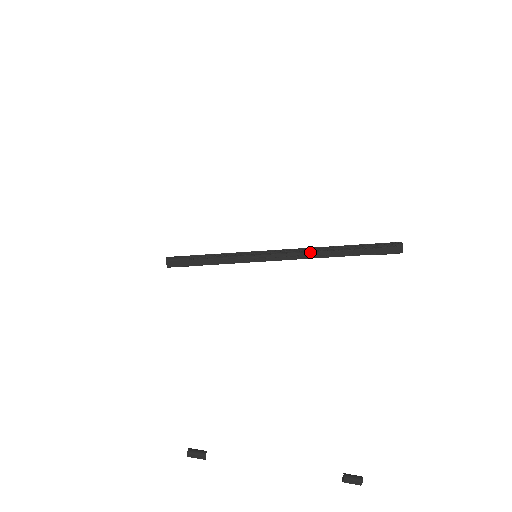
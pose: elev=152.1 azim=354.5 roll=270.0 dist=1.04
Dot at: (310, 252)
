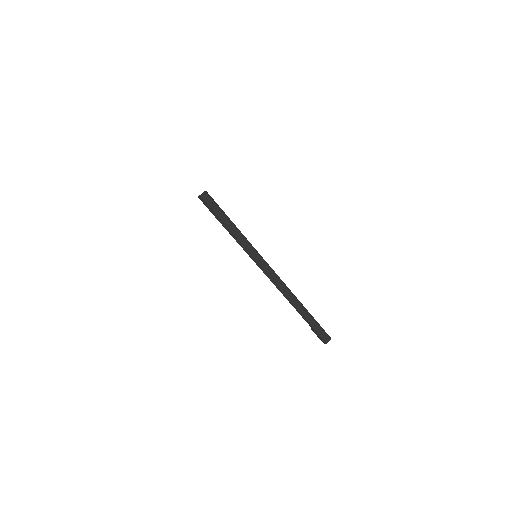
Dot at: (287, 289)
